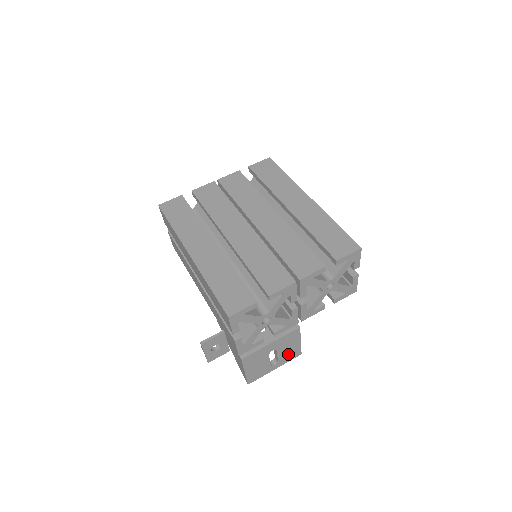
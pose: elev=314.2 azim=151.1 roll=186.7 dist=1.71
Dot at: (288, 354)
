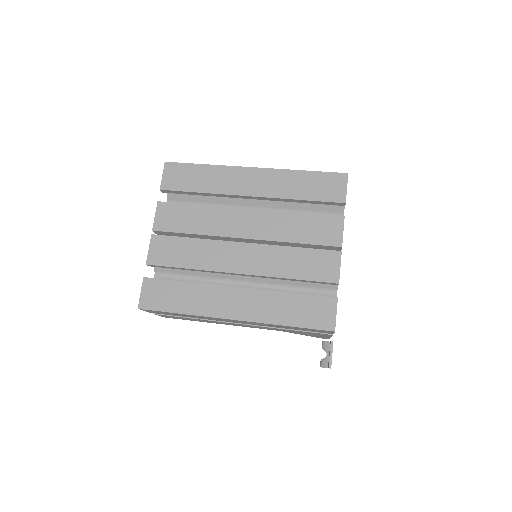
Dot at: occluded
